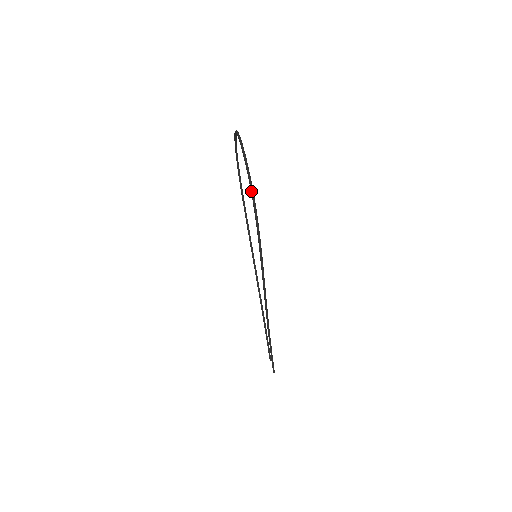
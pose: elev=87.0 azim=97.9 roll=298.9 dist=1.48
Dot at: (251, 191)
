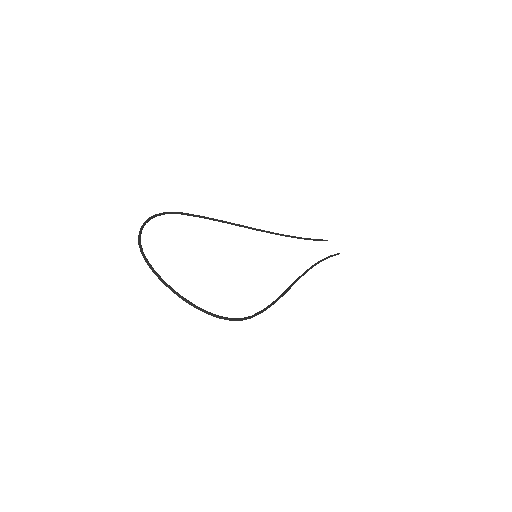
Dot at: occluded
